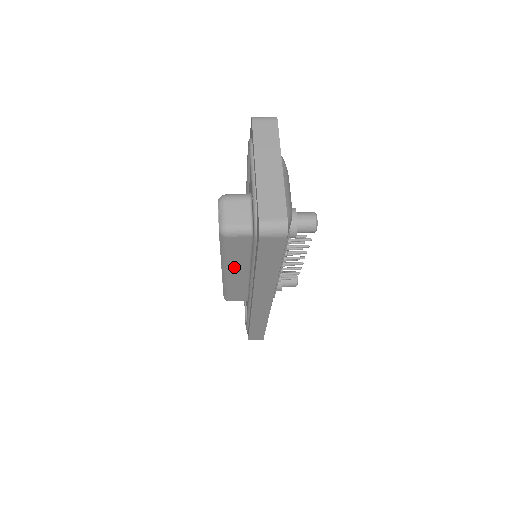
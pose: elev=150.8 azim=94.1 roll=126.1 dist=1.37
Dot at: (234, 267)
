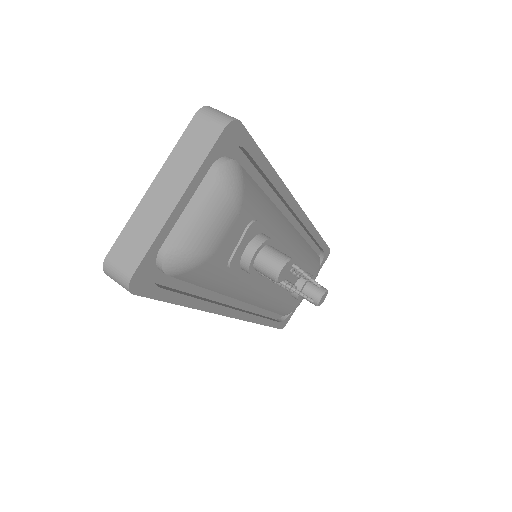
Dot at: occluded
